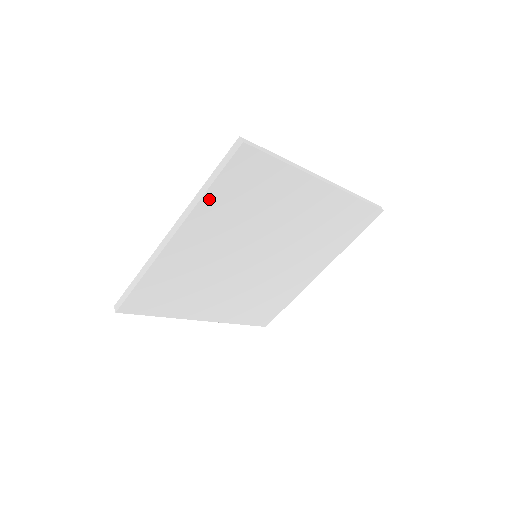
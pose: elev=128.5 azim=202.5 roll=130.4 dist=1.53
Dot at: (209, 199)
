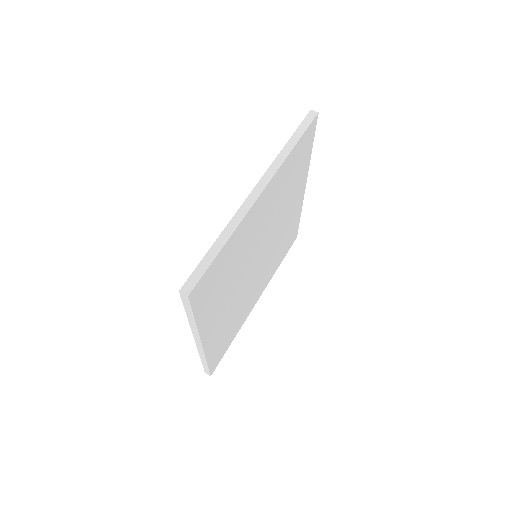
Dot at: (201, 318)
